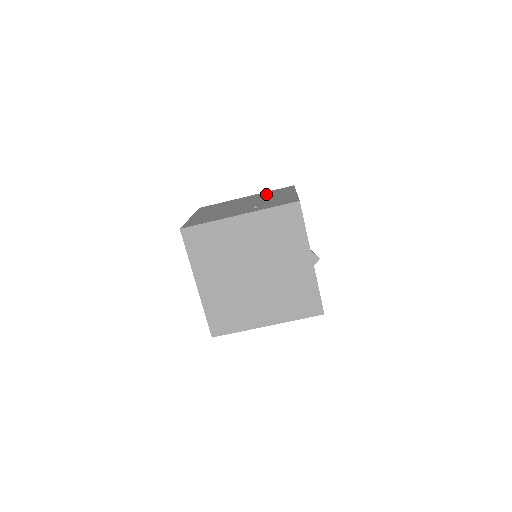
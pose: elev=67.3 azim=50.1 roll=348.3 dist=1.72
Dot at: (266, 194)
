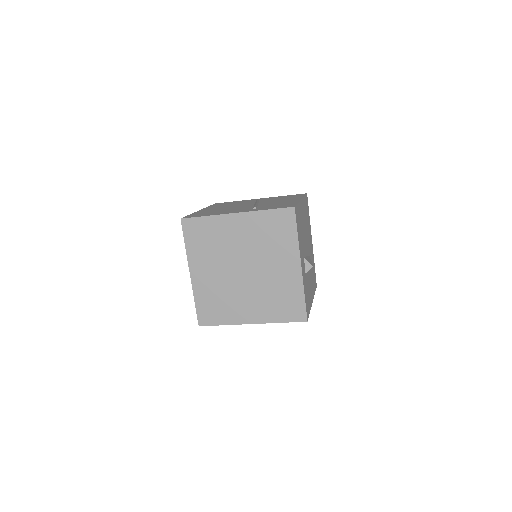
Dot at: (276, 198)
